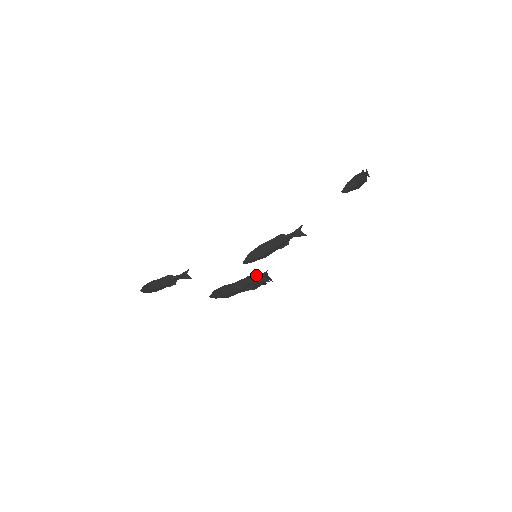
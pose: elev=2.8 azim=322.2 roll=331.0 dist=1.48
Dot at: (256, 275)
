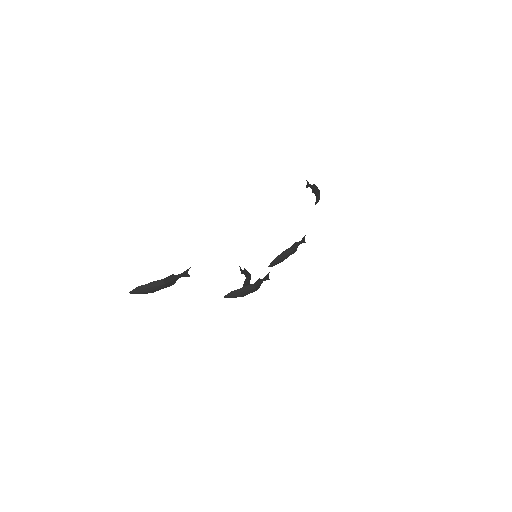
Dot at: (248, 272)
